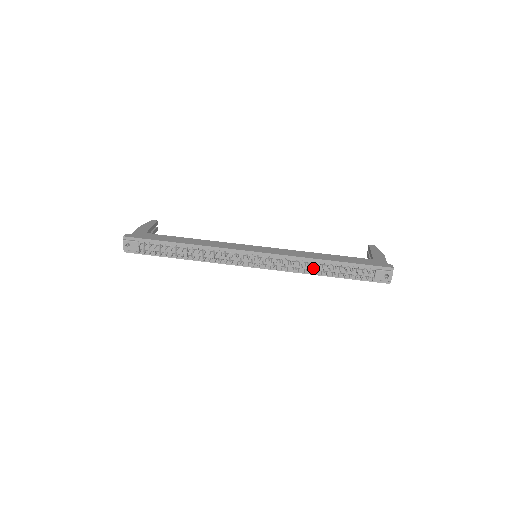
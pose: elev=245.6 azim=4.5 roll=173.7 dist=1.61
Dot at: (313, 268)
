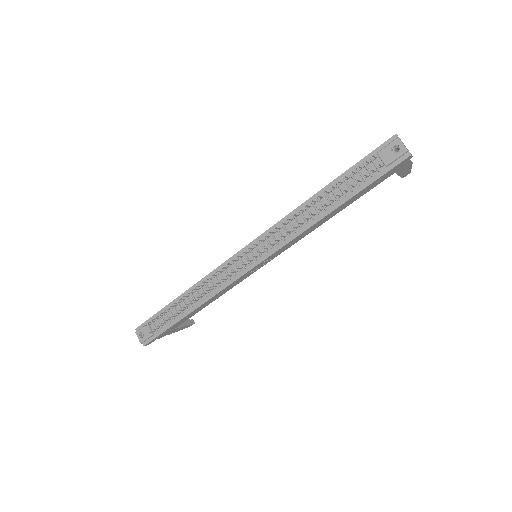
Dot at: (310, 214)
